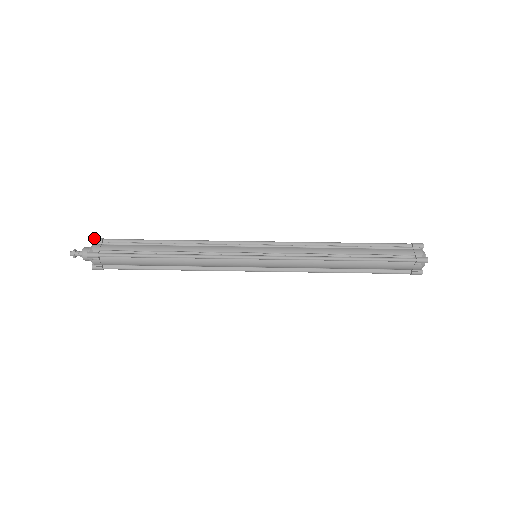
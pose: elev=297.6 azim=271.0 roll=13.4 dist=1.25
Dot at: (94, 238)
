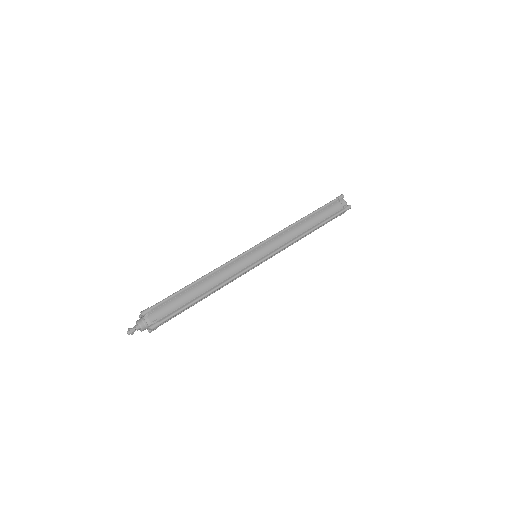
Dot at: (140, 315)
